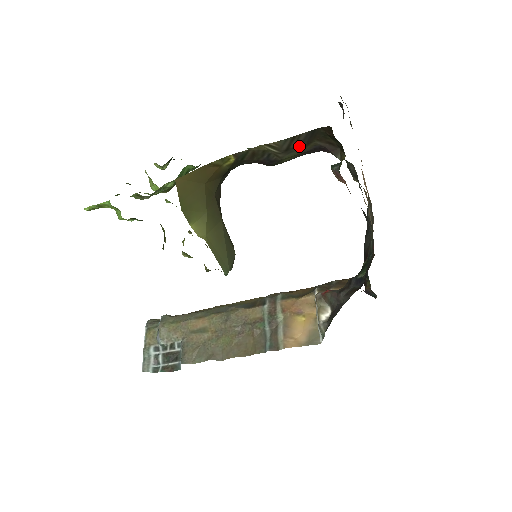
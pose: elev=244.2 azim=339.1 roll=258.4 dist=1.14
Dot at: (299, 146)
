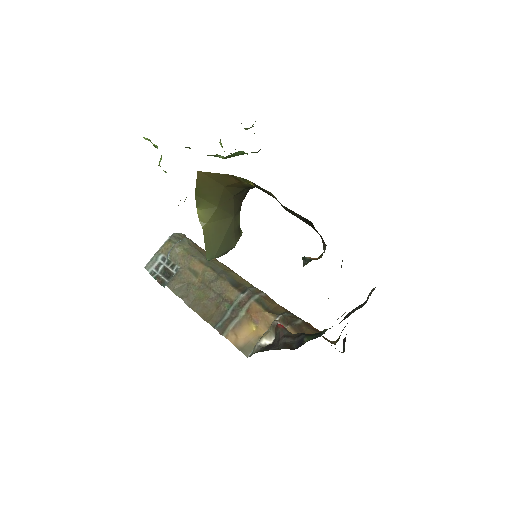
Dot at: (299, 218)
